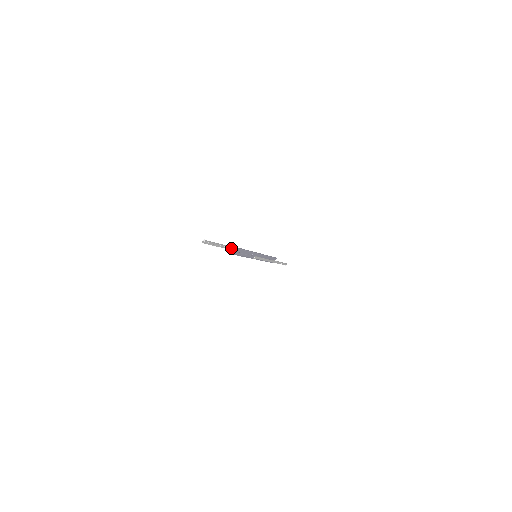
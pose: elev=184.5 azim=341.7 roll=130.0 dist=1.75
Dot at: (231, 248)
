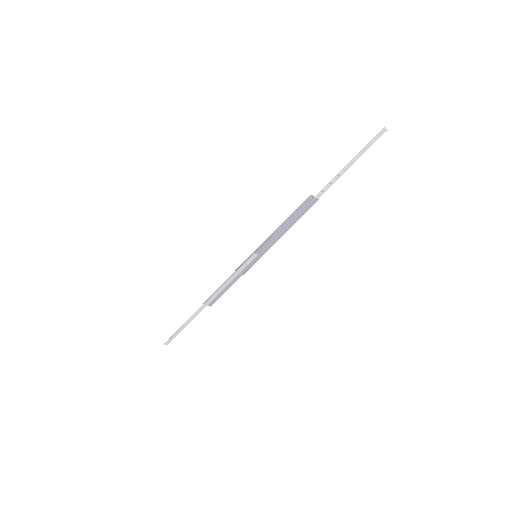
Dot at: (321, 192)
